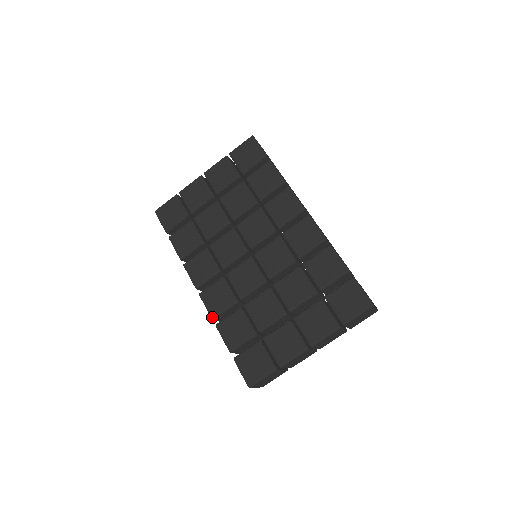
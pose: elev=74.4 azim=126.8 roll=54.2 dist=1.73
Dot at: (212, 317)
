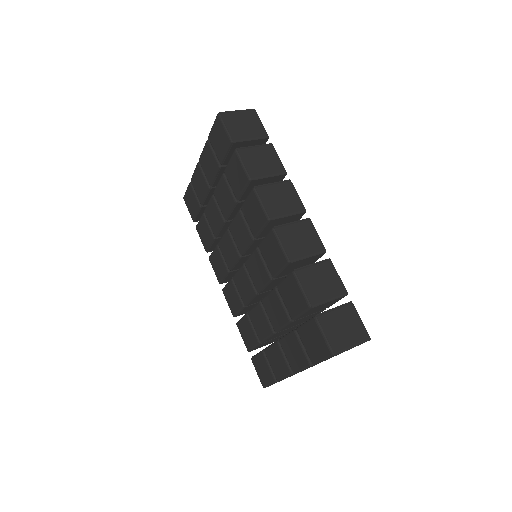
Dot at: occluded
